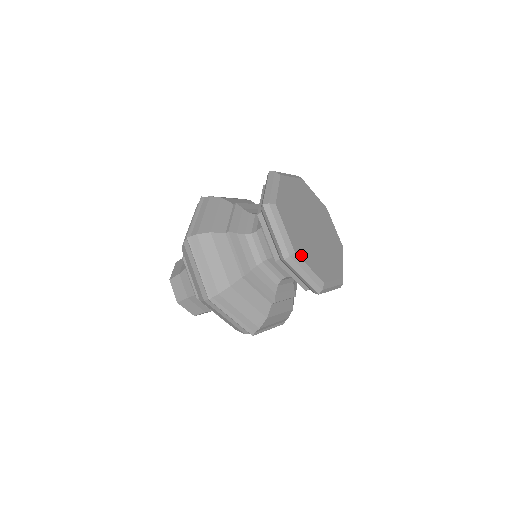
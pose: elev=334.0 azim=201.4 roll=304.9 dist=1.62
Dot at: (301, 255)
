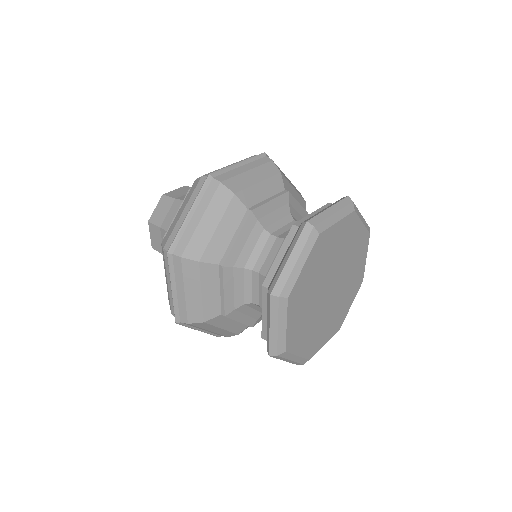
Dot at: (291, 306)
